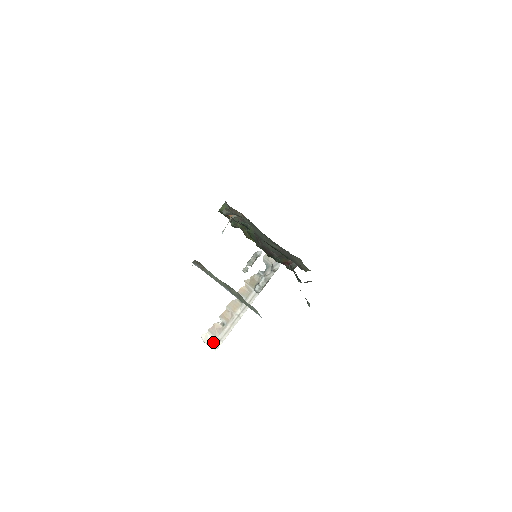
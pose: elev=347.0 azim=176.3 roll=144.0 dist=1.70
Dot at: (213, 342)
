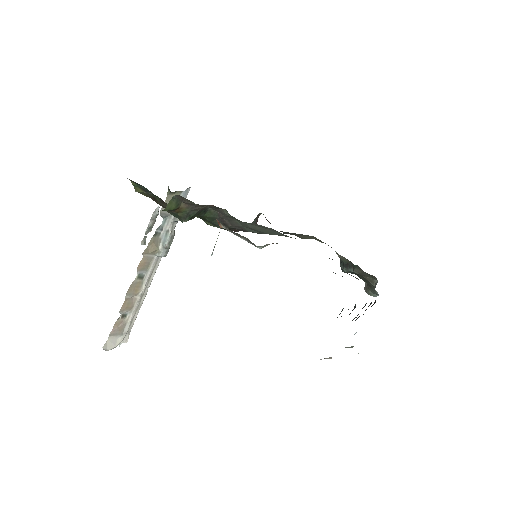
Dot at: (119, 342)
